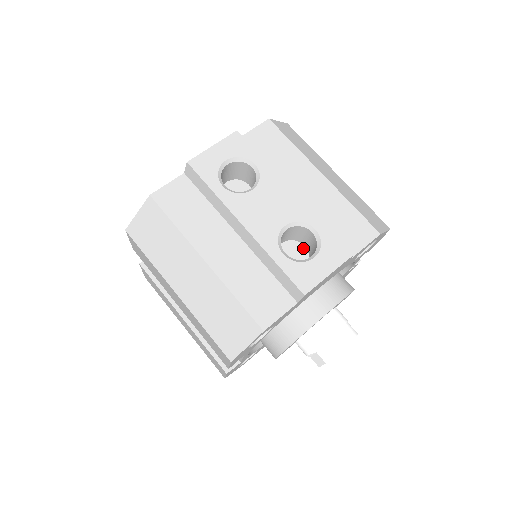
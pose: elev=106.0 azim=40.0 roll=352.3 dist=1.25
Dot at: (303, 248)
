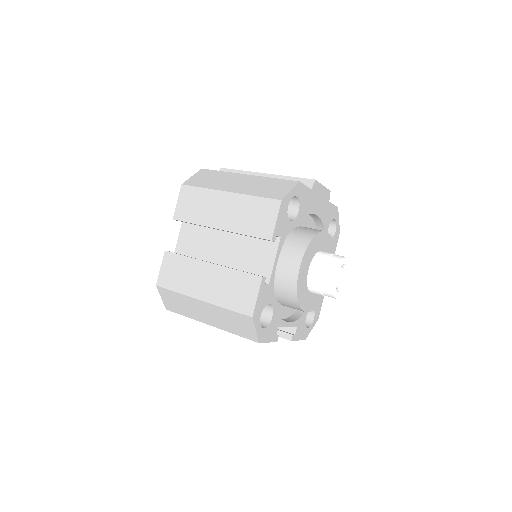
Dot at: occluded
